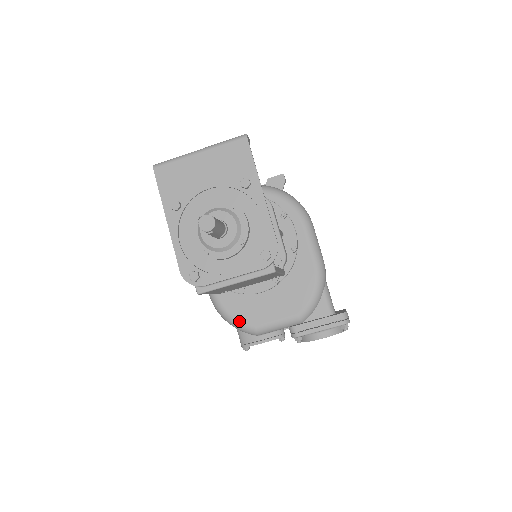
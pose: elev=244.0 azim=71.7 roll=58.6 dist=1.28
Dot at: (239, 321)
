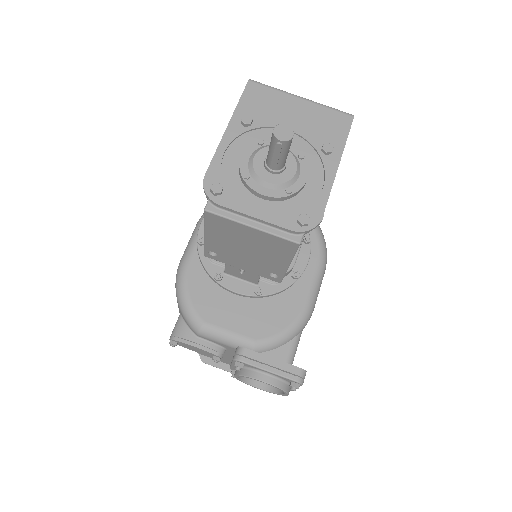
Dot at: (192, 305)
